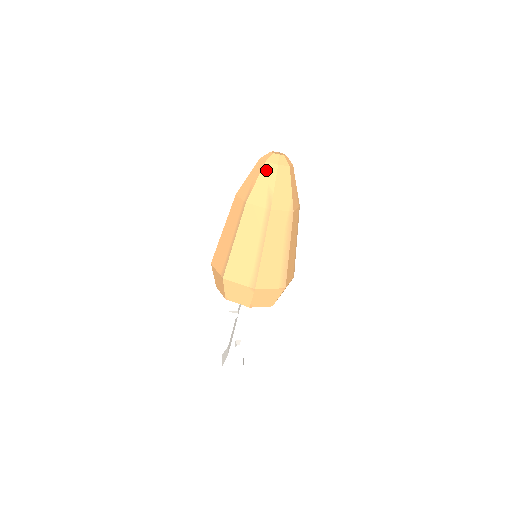
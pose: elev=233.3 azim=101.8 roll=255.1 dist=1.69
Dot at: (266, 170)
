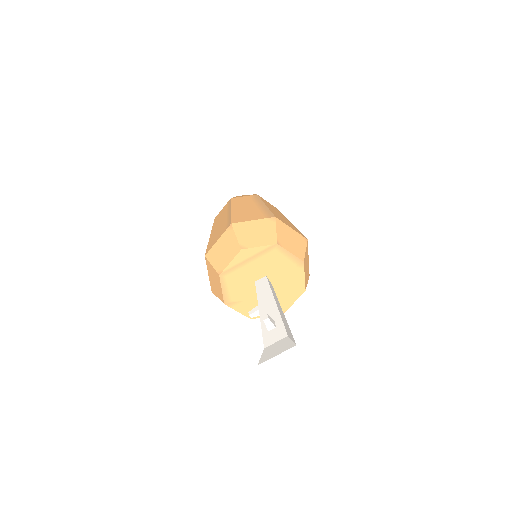
Dot at: occluded
